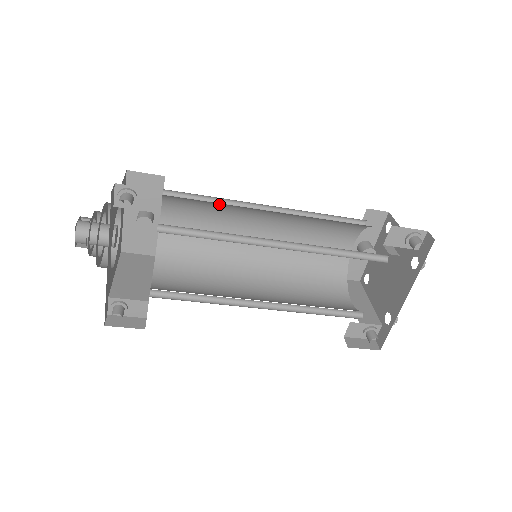
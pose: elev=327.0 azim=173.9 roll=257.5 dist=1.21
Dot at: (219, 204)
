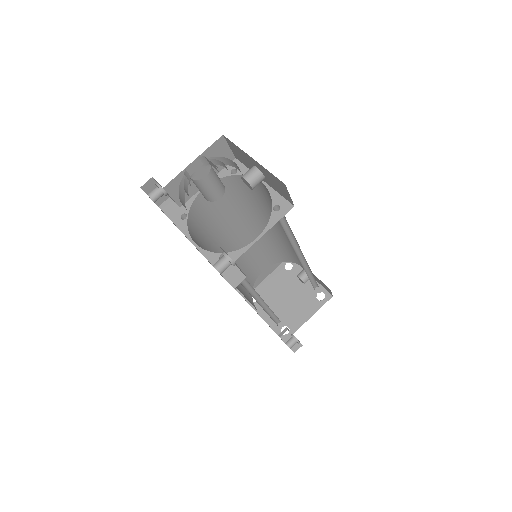
Dot at: occluded
